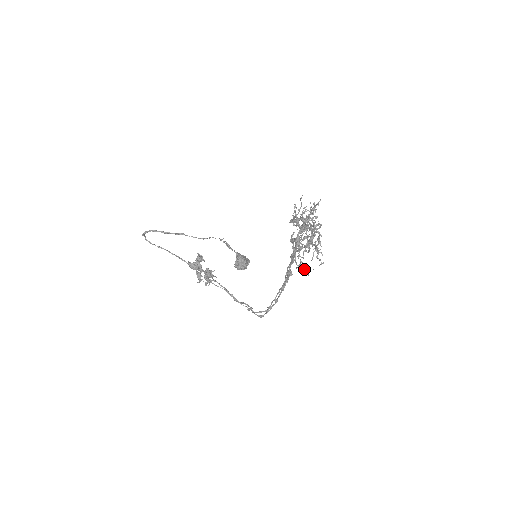
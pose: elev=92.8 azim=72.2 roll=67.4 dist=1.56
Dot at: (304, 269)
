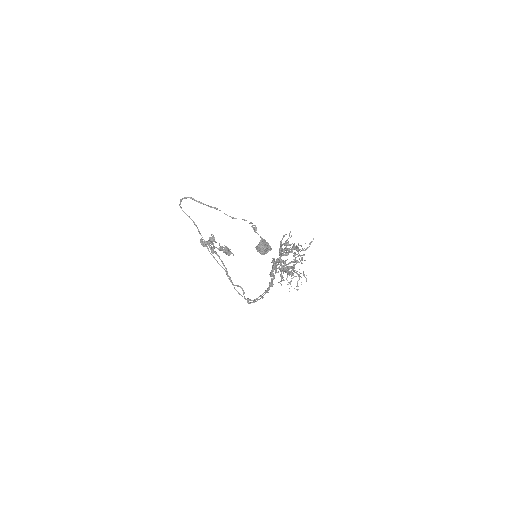
Dot at: occluded
